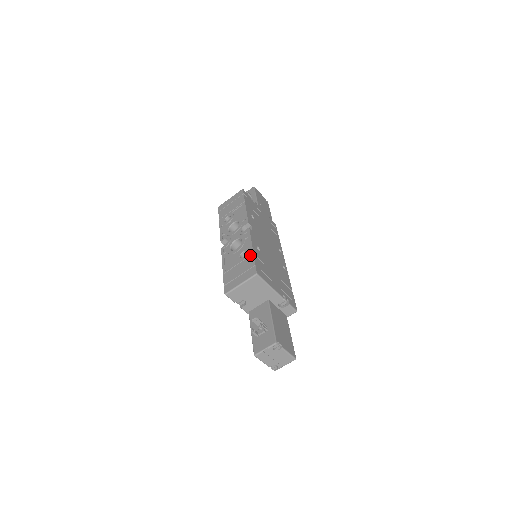
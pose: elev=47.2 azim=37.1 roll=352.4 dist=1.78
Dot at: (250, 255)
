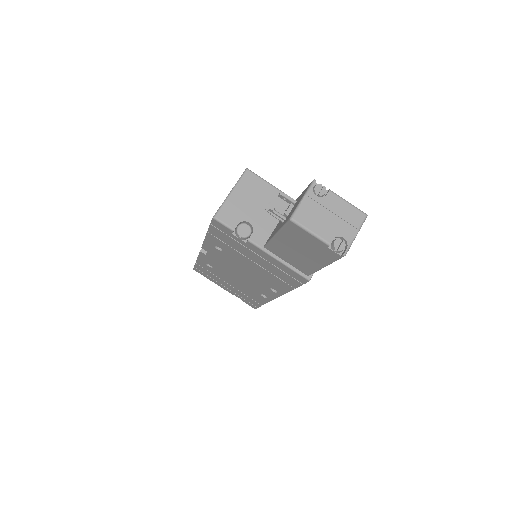
Dot at: occluded
